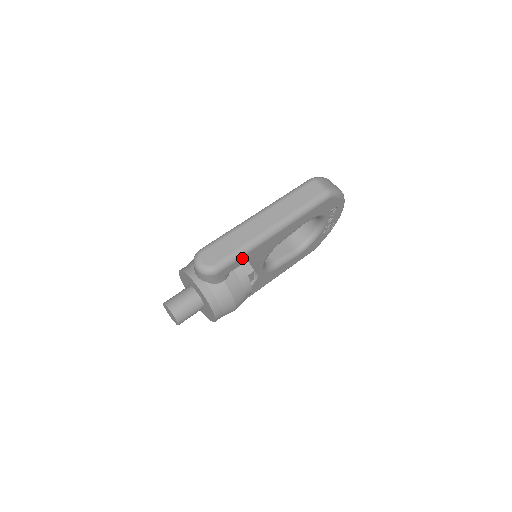
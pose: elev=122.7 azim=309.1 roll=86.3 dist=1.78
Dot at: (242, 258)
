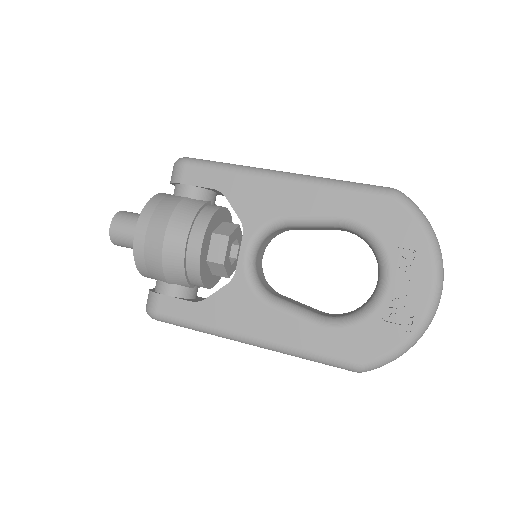
Dot at: (221, 174)
